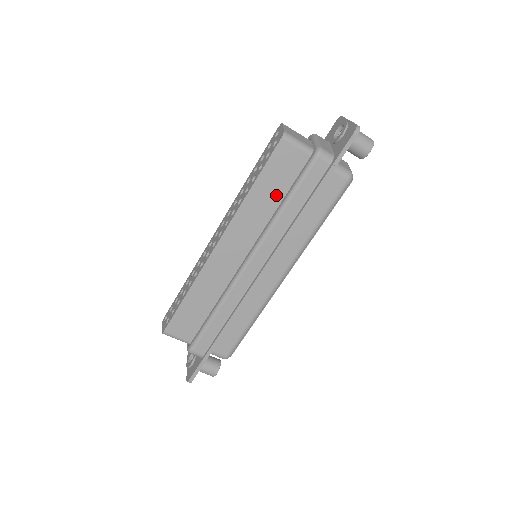
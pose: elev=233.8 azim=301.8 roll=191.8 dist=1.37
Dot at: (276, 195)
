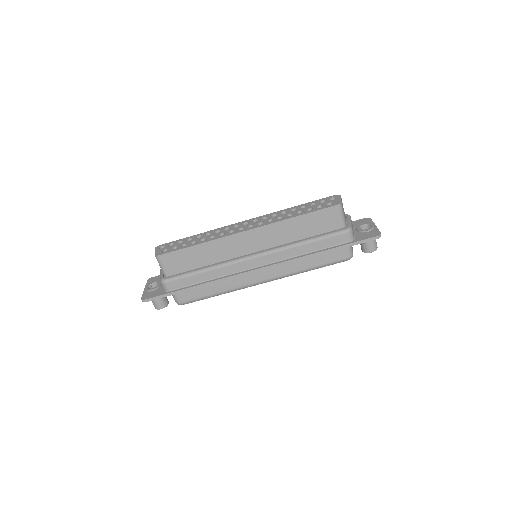
Dot at: (304, 232)
